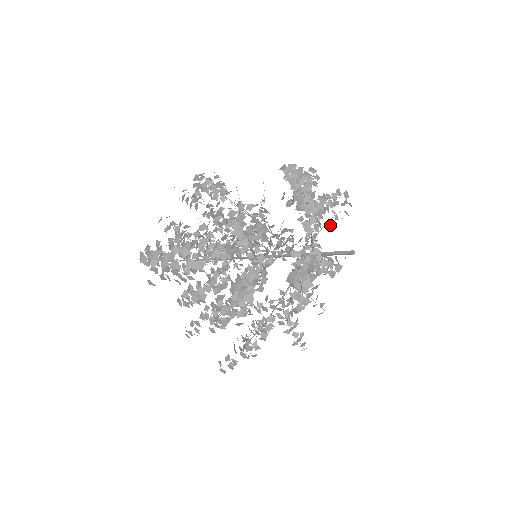
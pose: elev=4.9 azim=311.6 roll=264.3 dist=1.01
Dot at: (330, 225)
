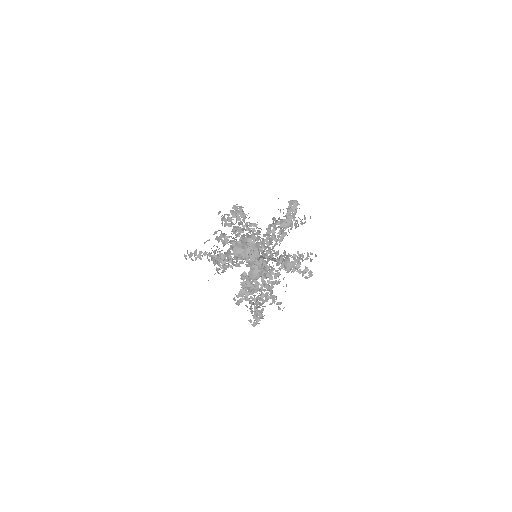
Dot at: occluded
